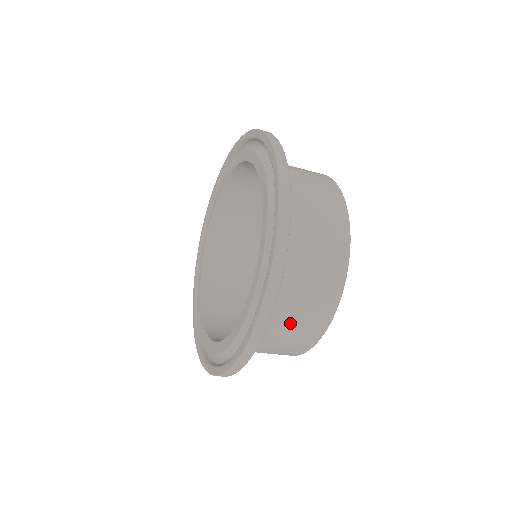
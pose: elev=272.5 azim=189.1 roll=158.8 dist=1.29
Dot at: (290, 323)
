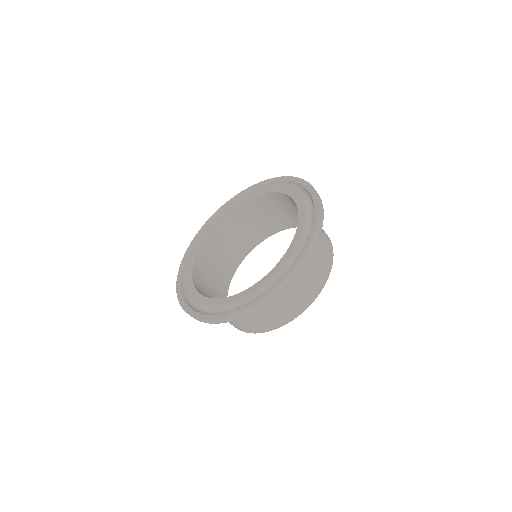
Dot at: (247, 318)
